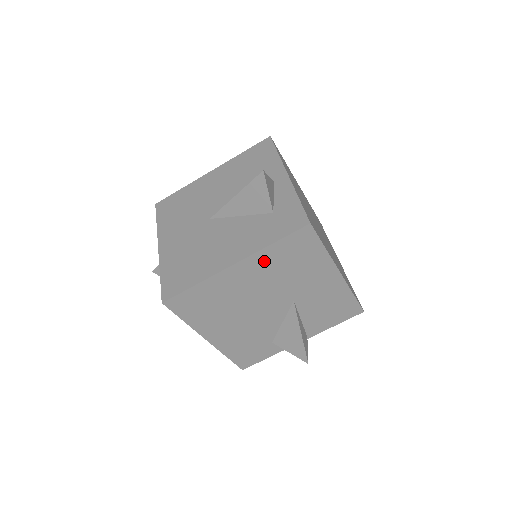
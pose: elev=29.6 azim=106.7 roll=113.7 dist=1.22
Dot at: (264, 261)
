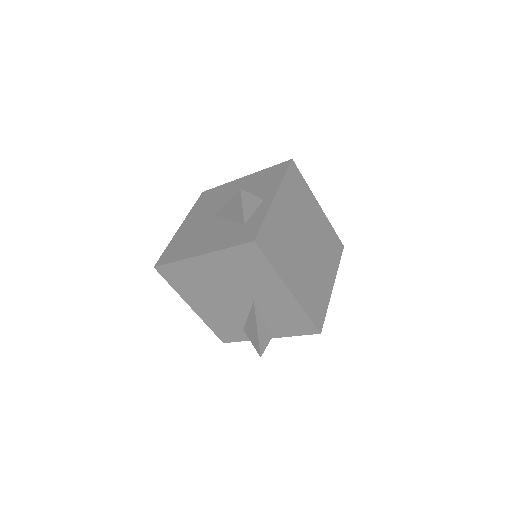
Dot at: (223, 260)
